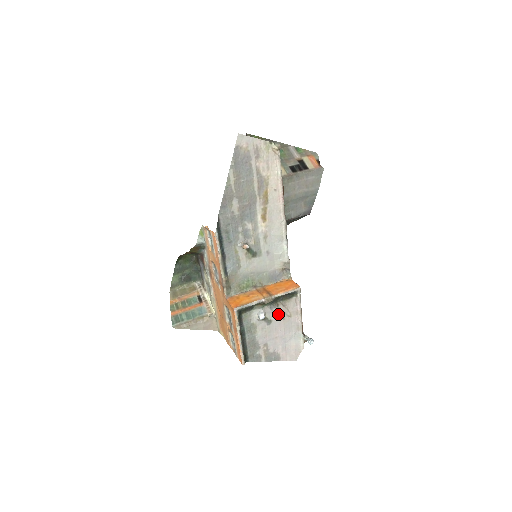
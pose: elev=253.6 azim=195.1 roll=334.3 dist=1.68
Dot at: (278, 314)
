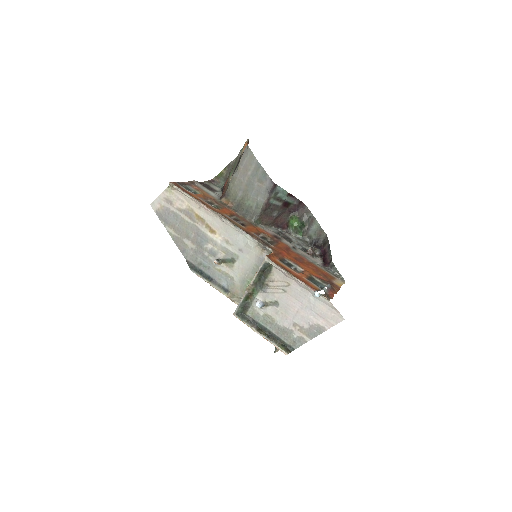
Dot at: (276, 292)
